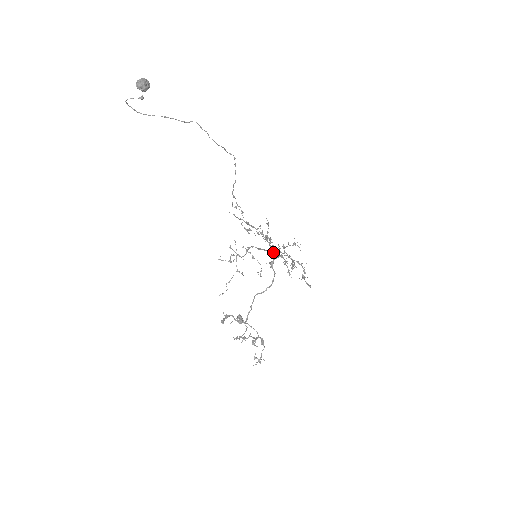
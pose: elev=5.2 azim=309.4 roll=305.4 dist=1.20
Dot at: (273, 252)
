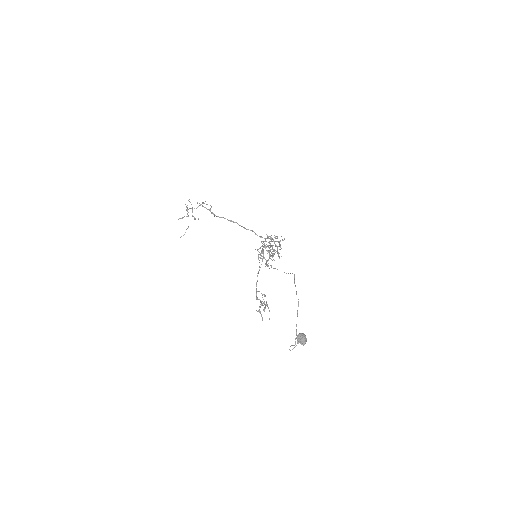
Dot at: (252, 231)
